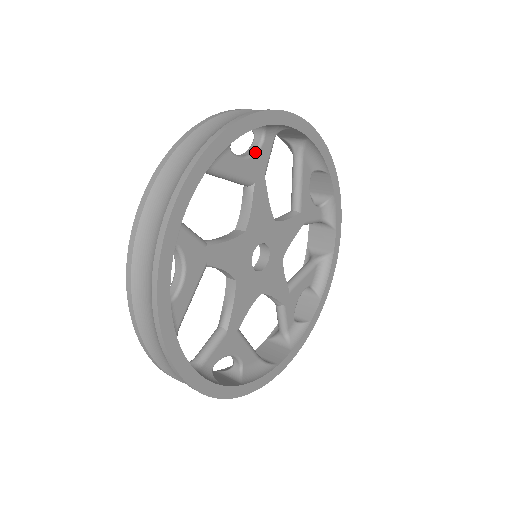
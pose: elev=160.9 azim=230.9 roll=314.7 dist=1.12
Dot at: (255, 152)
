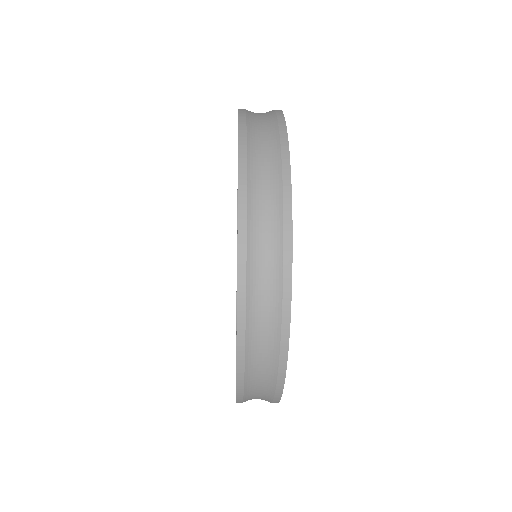
Dot at: occluded
